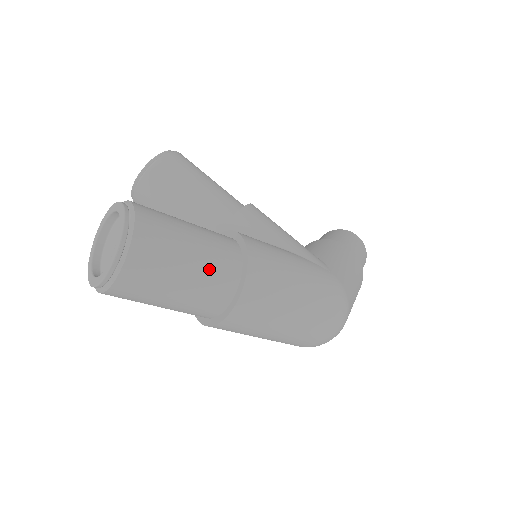
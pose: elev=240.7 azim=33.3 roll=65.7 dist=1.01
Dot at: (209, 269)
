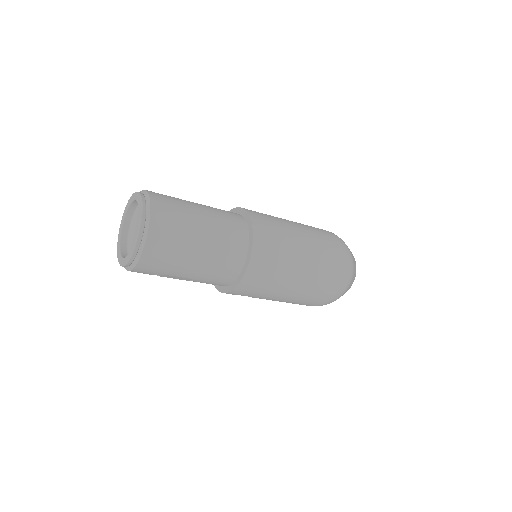
Dot at: (219, 221)
